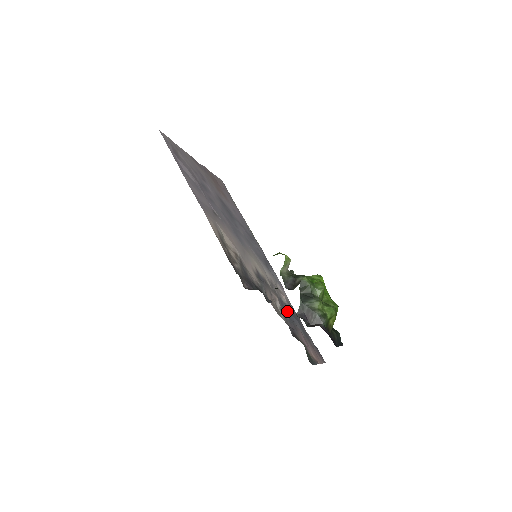
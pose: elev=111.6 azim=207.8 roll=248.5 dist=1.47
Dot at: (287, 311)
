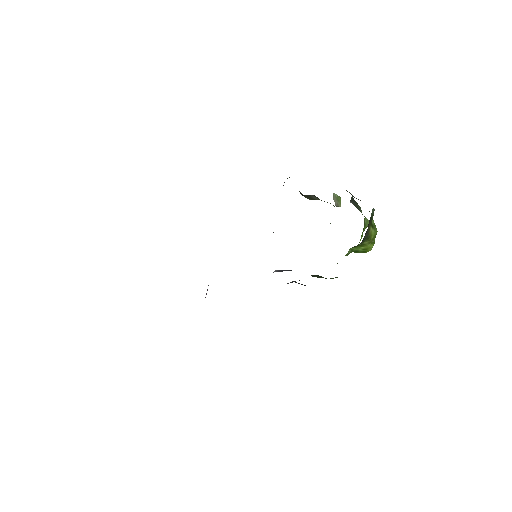
Dot at: occluded
